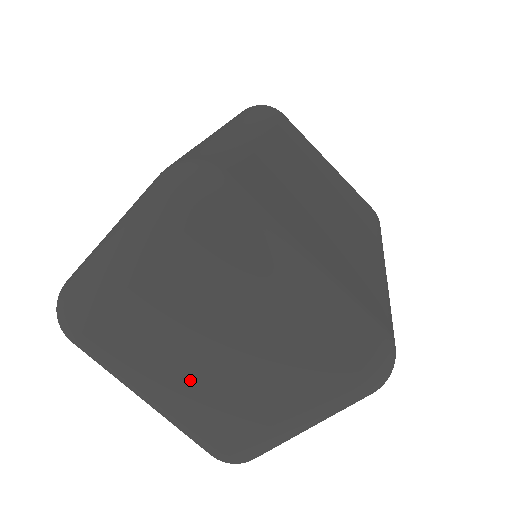
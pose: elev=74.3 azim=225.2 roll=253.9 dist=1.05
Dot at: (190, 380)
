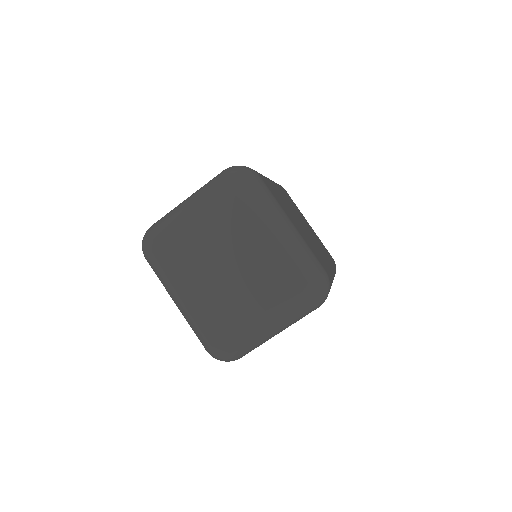
Dot at: (212, 283)
